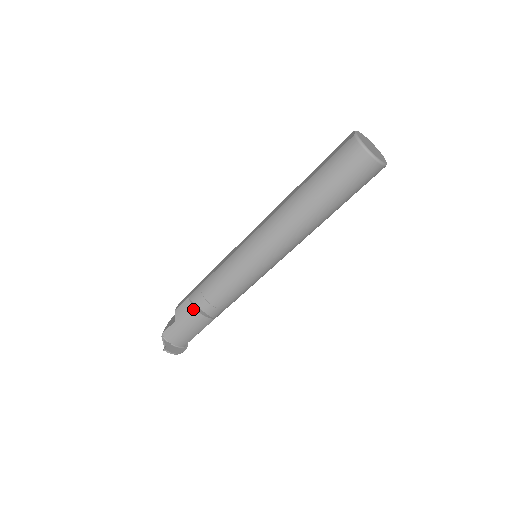
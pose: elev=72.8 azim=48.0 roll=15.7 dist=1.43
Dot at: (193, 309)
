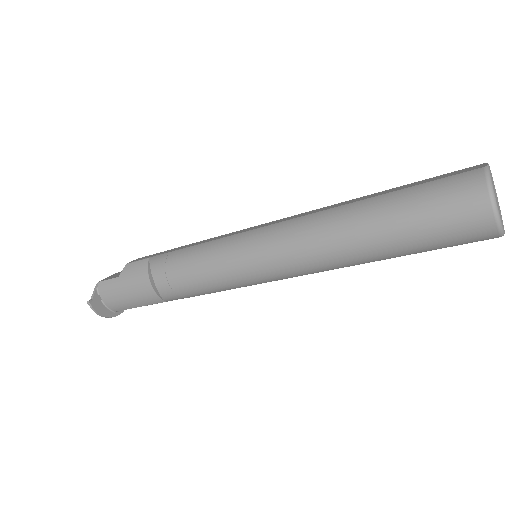
Dot at: (146, 275)
